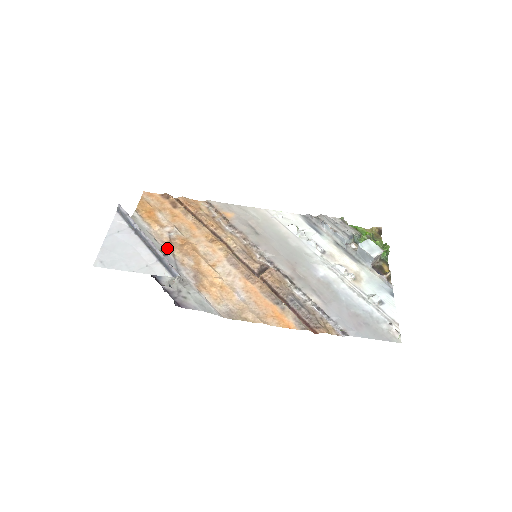
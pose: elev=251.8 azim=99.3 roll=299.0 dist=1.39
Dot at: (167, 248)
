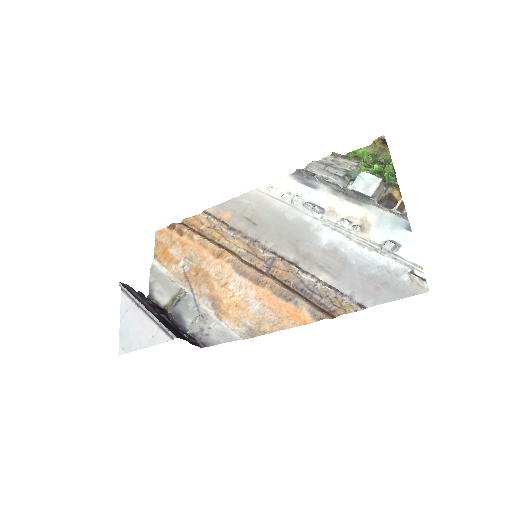
Dot at: (186, 285)
